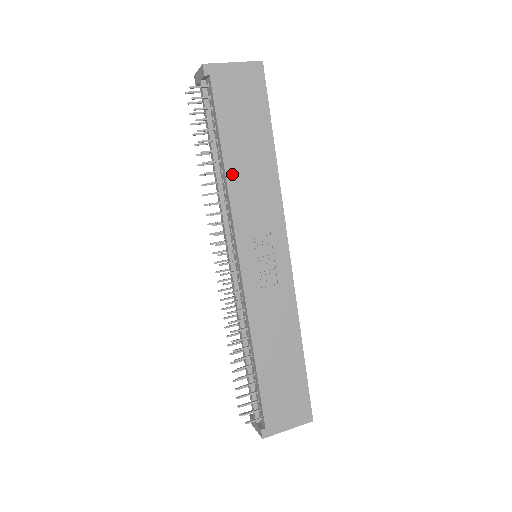
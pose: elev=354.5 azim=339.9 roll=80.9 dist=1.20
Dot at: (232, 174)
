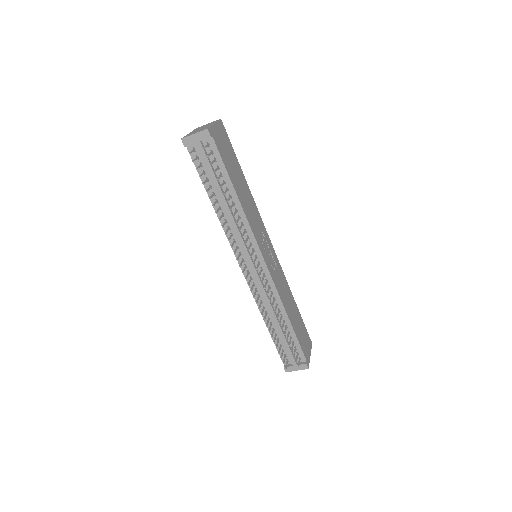
Dot at: (242, 203)
